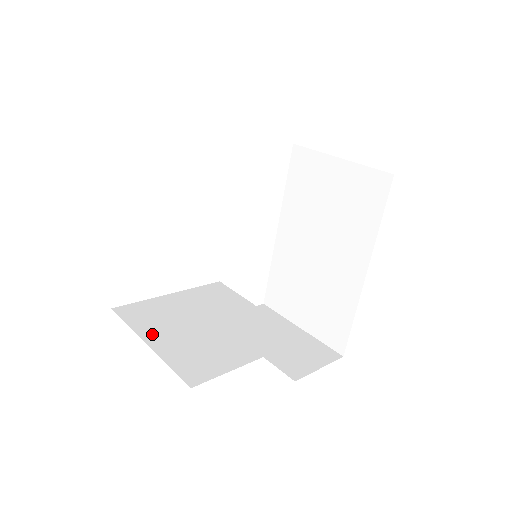
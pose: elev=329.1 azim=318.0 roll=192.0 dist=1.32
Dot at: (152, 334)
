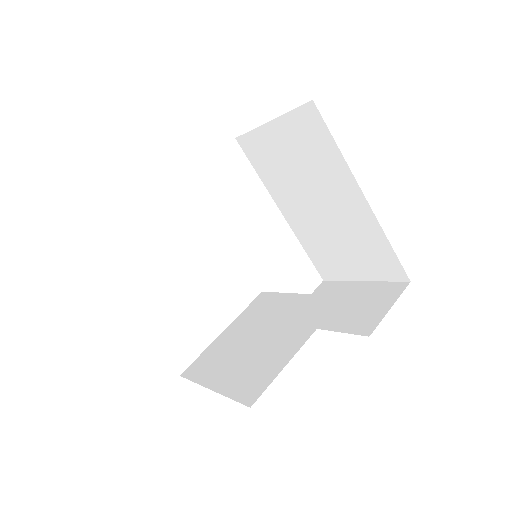
Dot at: (213, 378)
